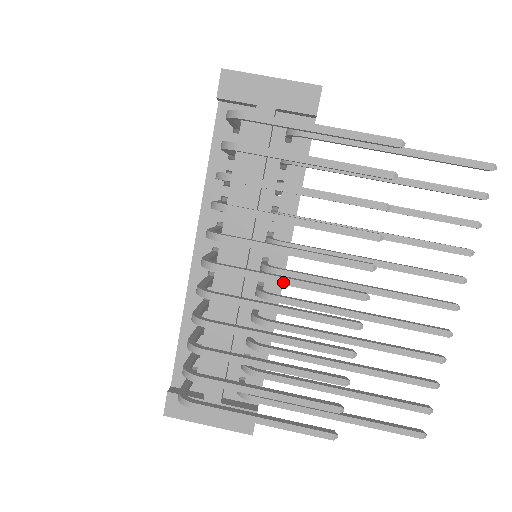
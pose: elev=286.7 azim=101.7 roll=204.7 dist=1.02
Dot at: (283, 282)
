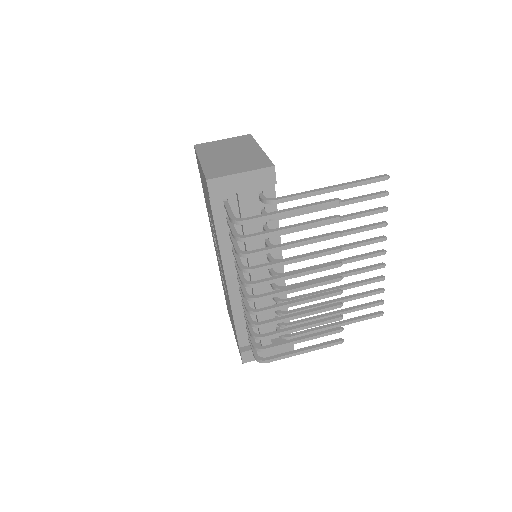
Dot at: (295, 291)
